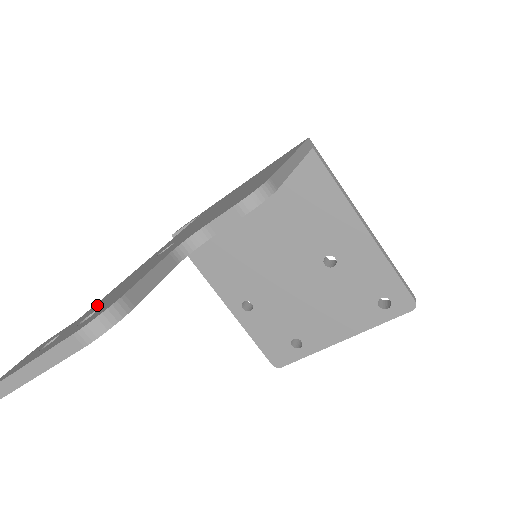
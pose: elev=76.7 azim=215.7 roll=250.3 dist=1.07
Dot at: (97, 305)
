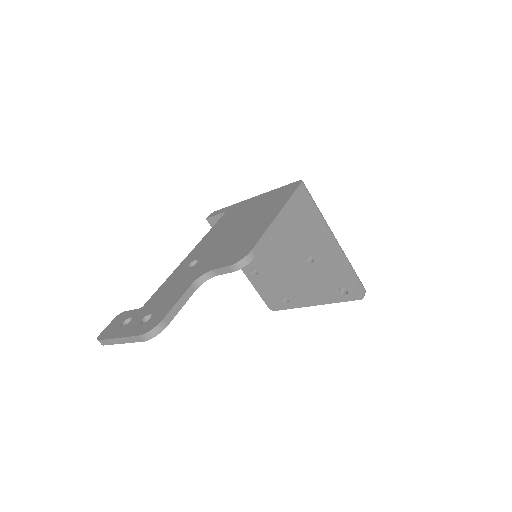
Dot at: (151, 303)
